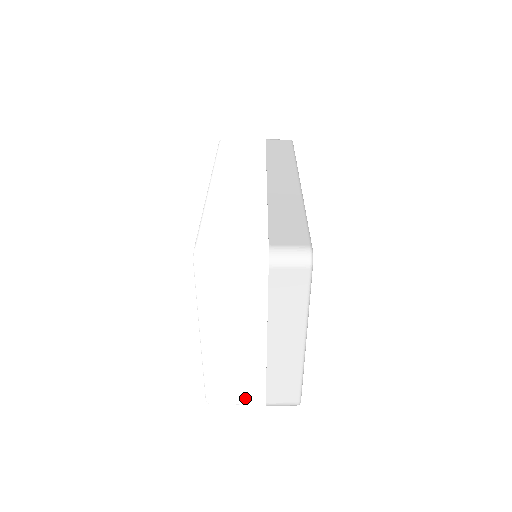
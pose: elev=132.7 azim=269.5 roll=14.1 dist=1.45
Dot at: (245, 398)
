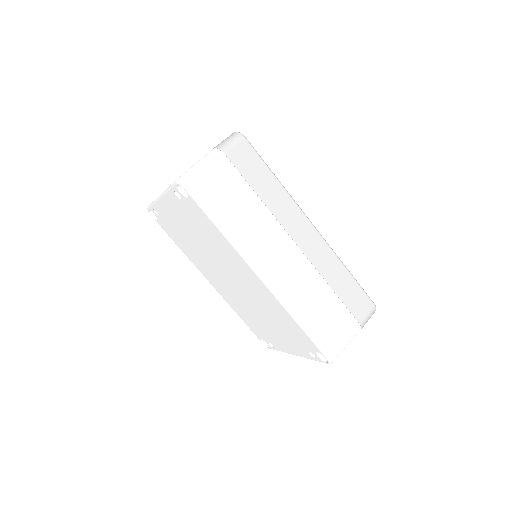
Dot at: occluded
